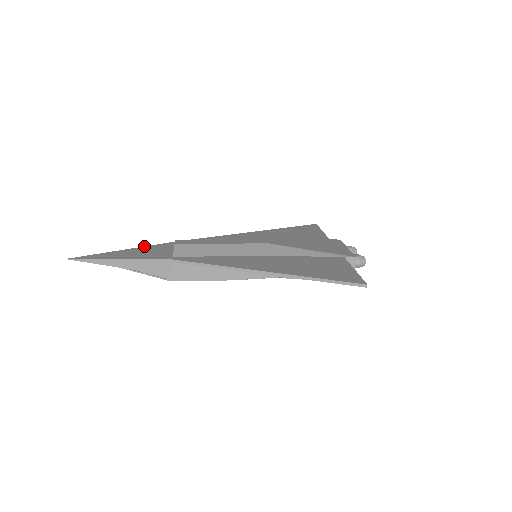
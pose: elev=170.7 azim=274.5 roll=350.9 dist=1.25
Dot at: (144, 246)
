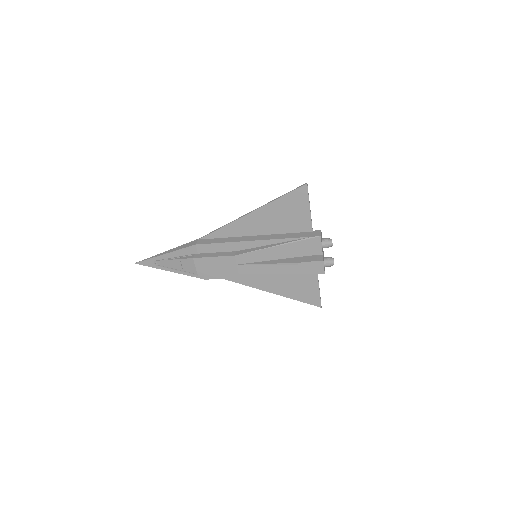
Dot at: occluded
